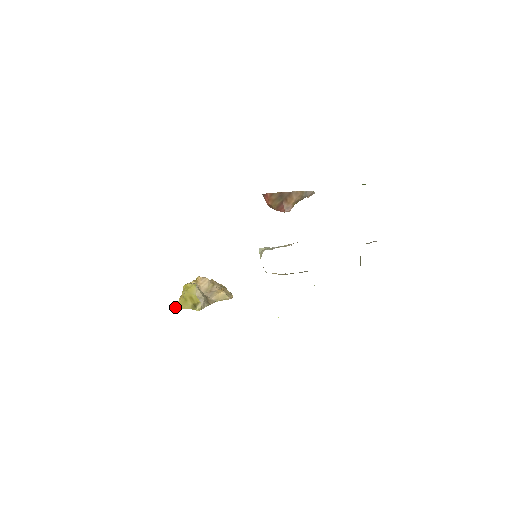
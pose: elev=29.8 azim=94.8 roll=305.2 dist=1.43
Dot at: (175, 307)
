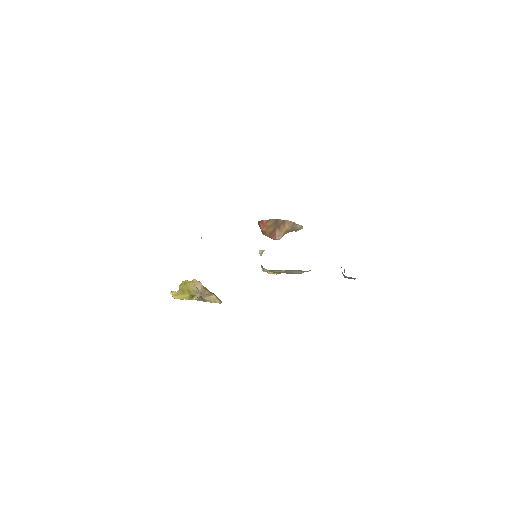
Dot at: (173, 296)
